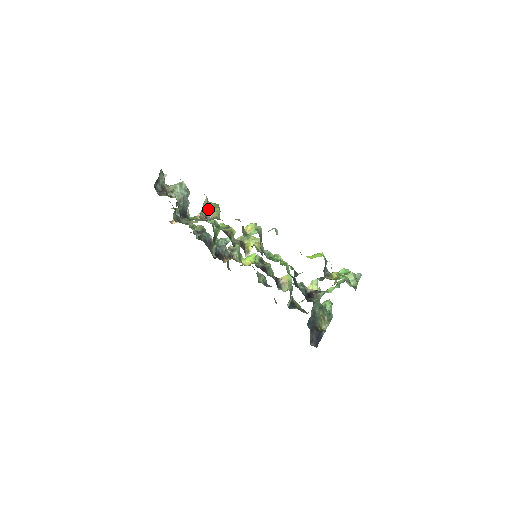
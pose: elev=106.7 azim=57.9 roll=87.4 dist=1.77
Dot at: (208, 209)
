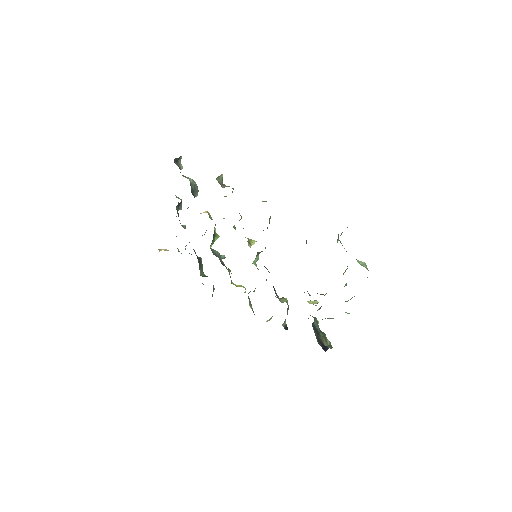
Dot at: occluded
